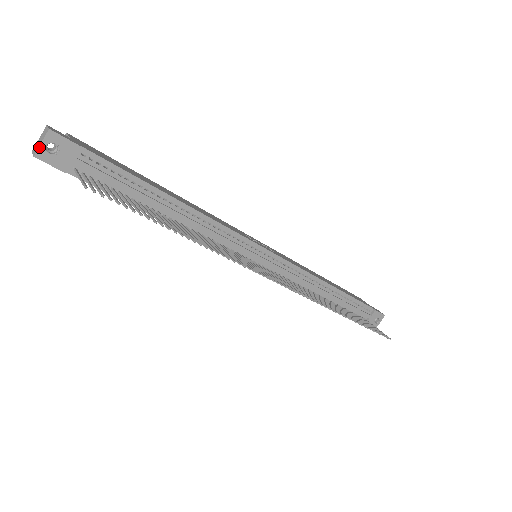
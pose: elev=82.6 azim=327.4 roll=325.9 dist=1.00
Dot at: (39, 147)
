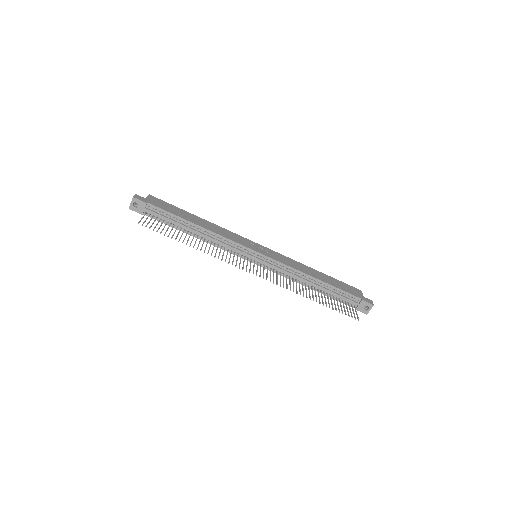
Dot at: (130, 205)
